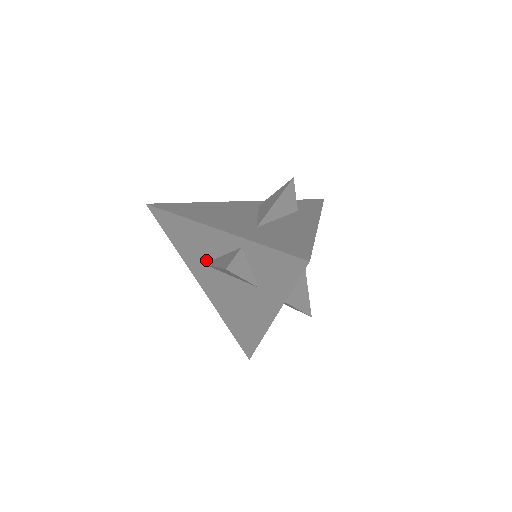
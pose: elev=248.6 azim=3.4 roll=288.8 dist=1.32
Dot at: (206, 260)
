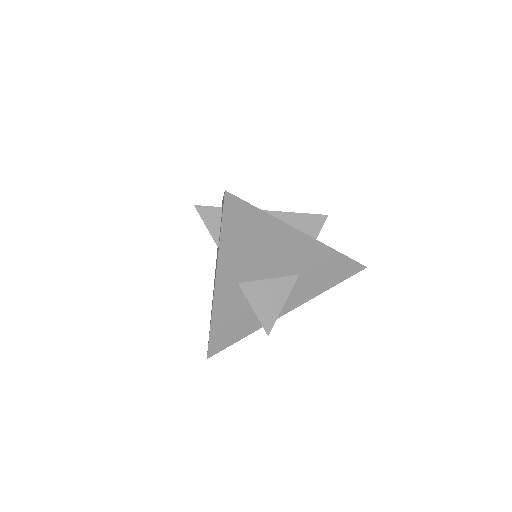
Dot at: occluded
